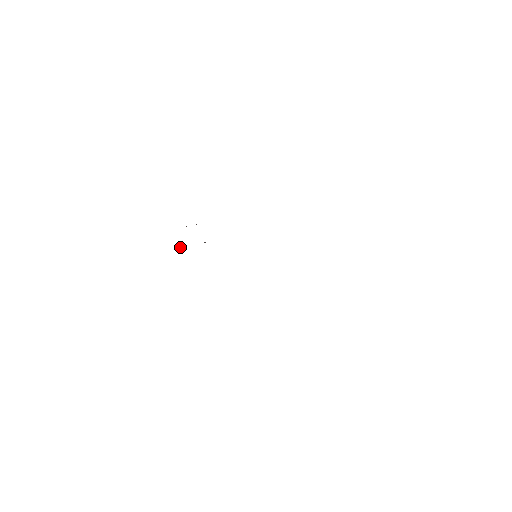
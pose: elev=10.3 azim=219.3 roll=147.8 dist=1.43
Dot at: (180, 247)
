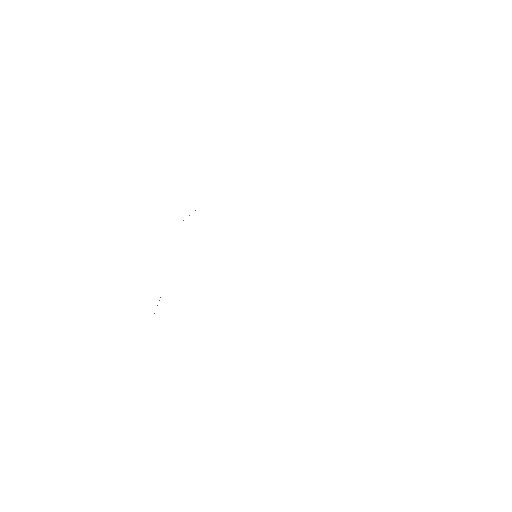
Dot at: occluded
